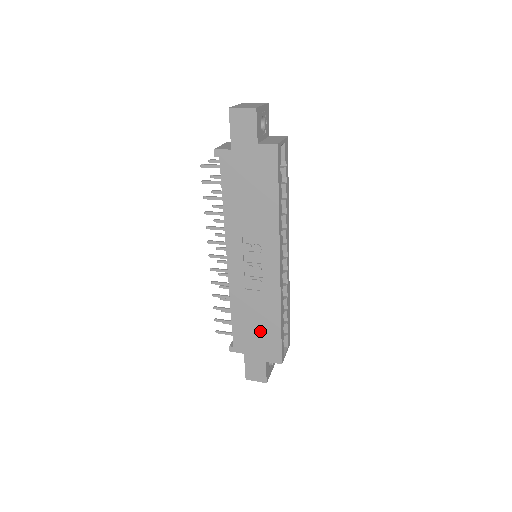
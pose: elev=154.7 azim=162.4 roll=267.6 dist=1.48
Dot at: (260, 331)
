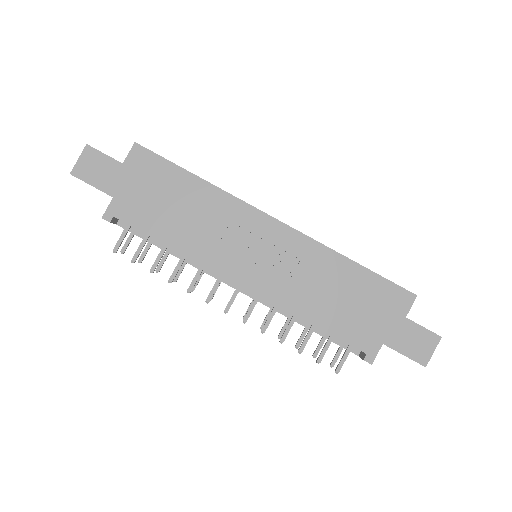
Dot at: (356, 298)
